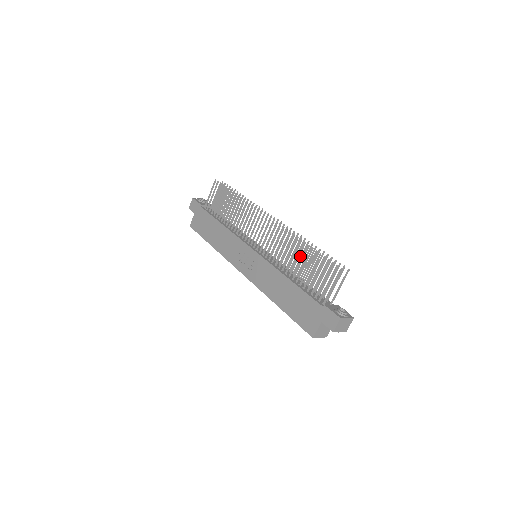
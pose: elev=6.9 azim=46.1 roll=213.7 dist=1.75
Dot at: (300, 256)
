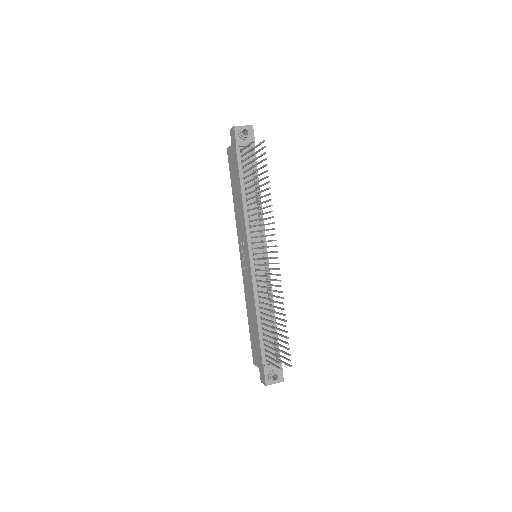
Dot at: (276, 307)
